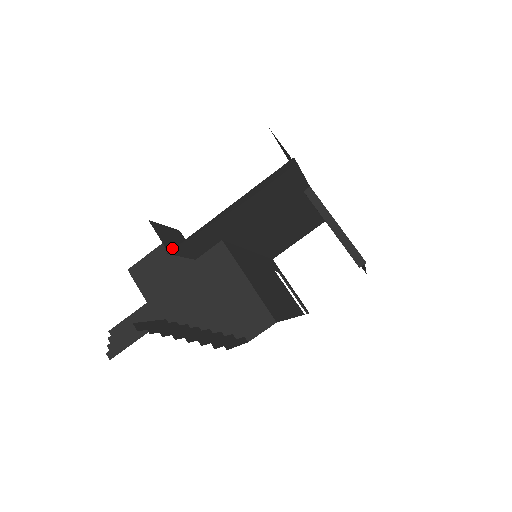
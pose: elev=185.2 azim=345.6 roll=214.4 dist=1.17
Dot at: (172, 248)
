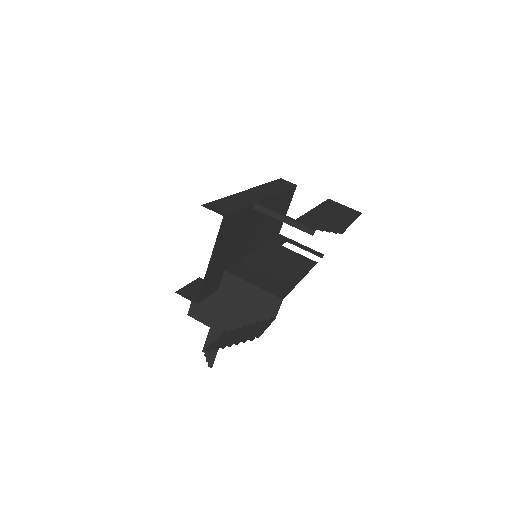
Dot at: occluded
